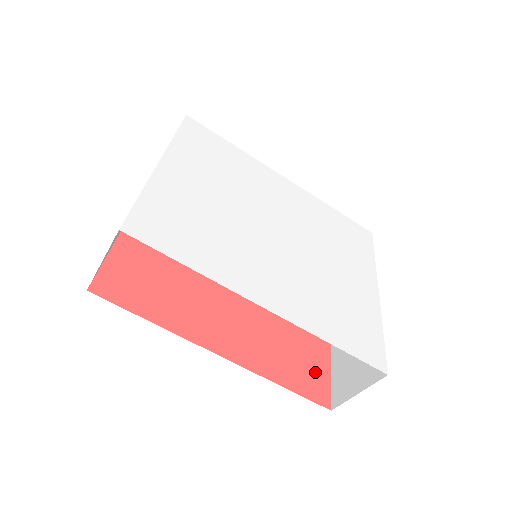
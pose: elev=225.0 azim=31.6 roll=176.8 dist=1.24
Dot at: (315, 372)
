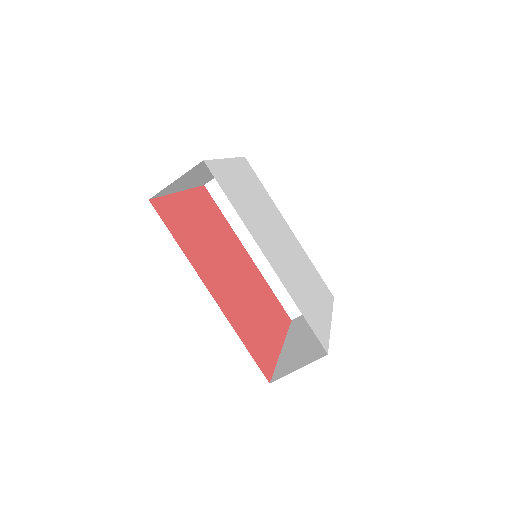
Dot at: (266, 356)
